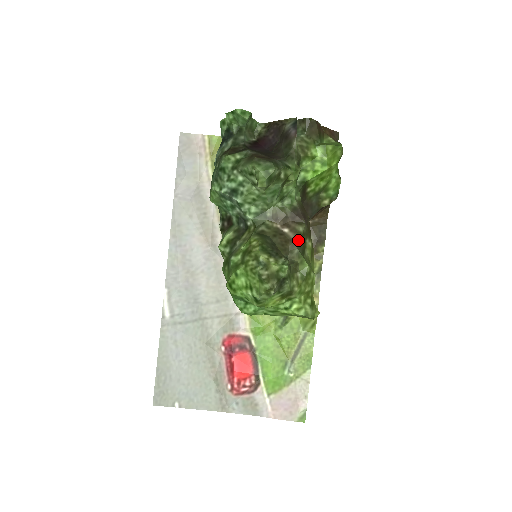
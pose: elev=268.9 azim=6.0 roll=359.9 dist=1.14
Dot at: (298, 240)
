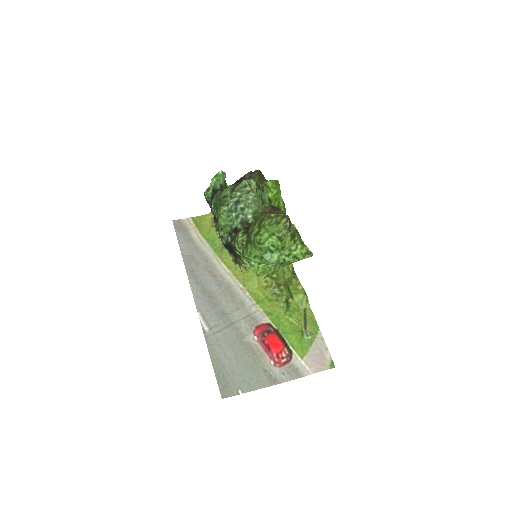
Dot at: occluded
